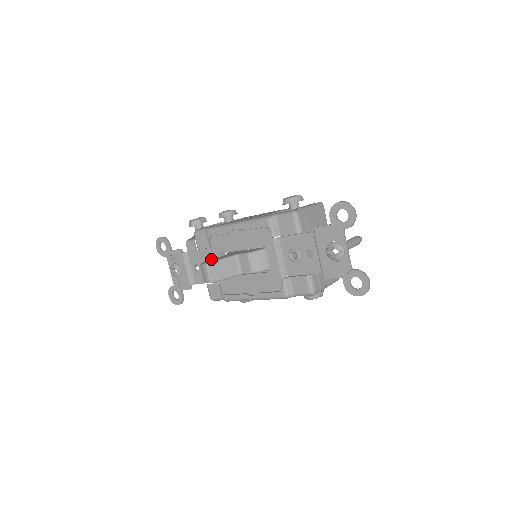
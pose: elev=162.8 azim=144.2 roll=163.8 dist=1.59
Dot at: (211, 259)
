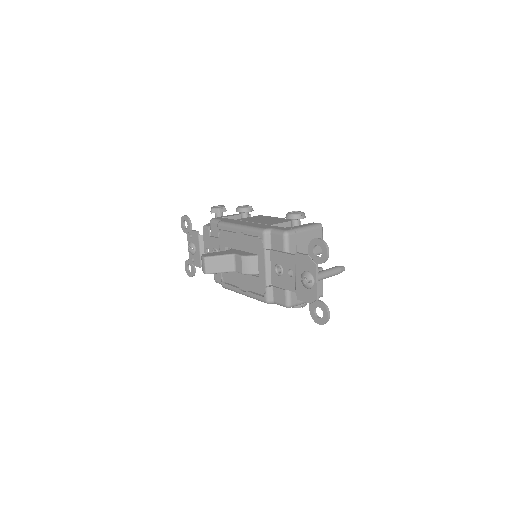
Dot at: occluded
